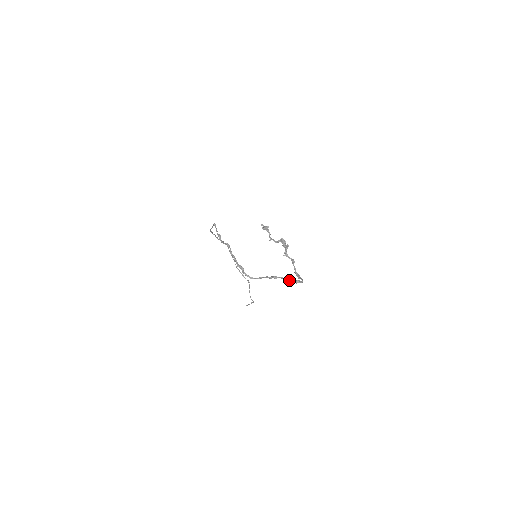
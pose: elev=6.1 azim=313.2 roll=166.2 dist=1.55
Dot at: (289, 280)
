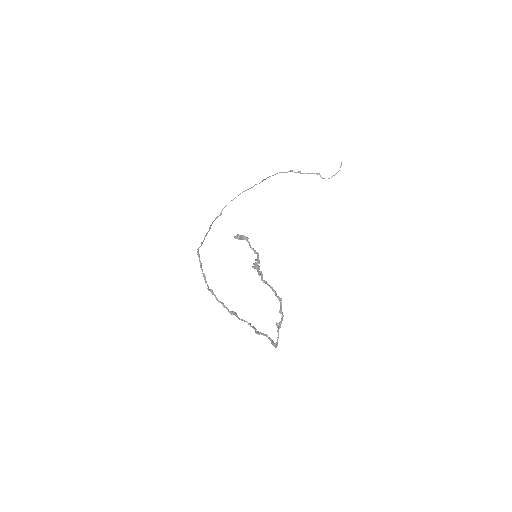
Dot at: (268, 338)
